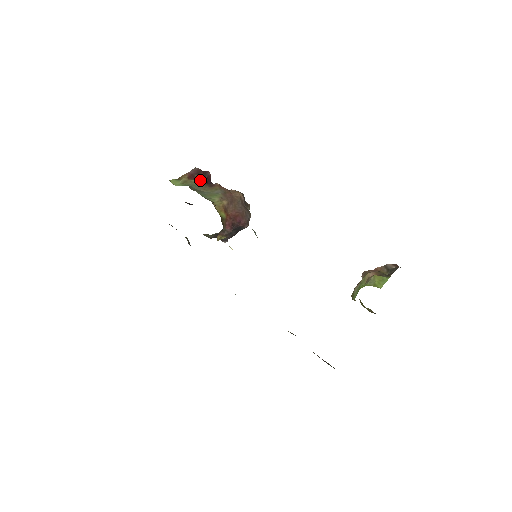
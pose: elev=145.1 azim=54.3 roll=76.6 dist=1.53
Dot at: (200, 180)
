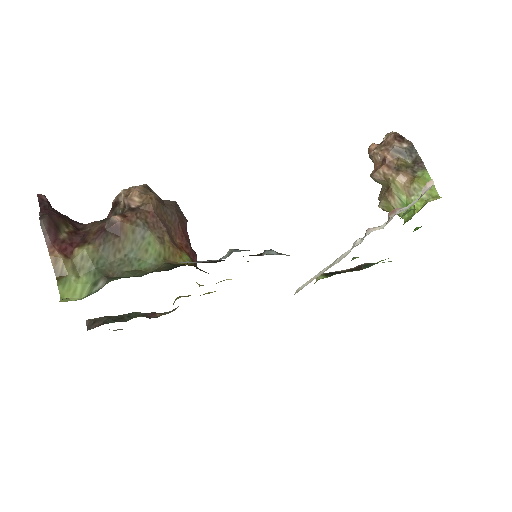
Dot at: (71, 233)
